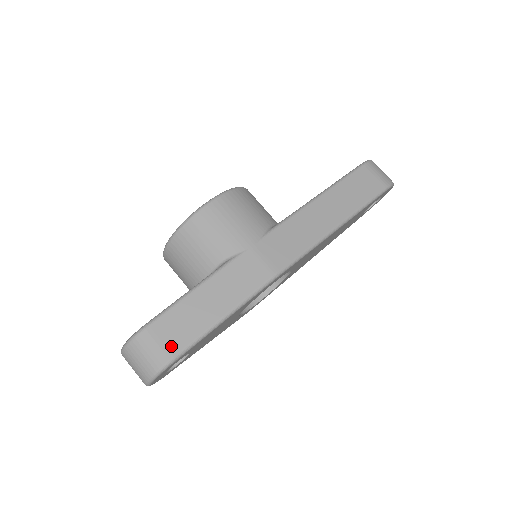
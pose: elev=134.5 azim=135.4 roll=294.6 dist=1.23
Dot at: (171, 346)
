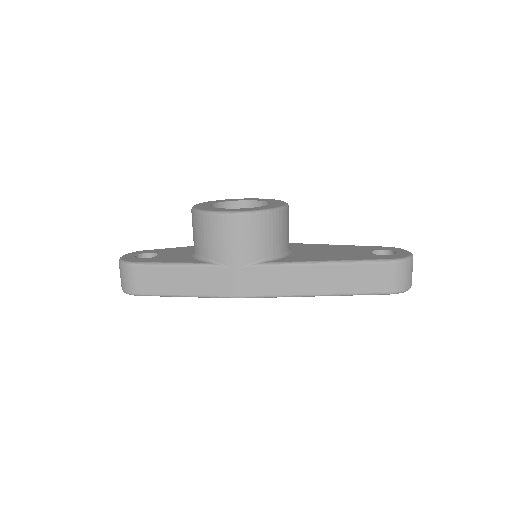
Dot at: (141, 287)
